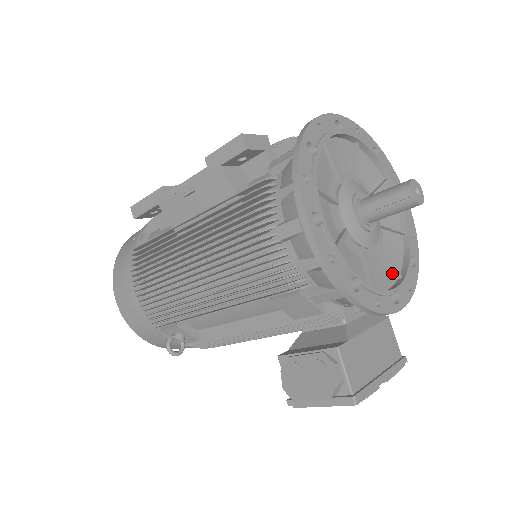
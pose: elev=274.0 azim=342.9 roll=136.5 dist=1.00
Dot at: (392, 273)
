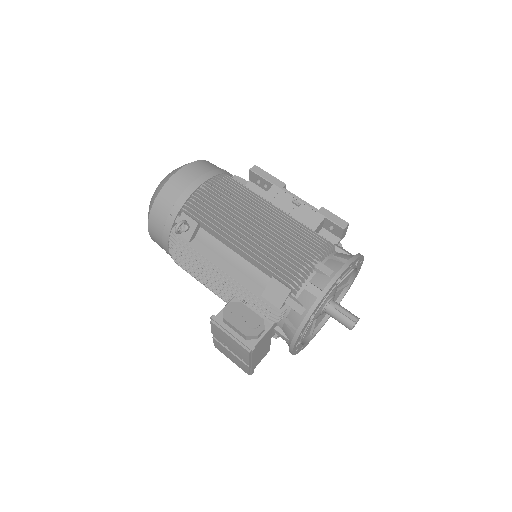
Dot at: occluded
